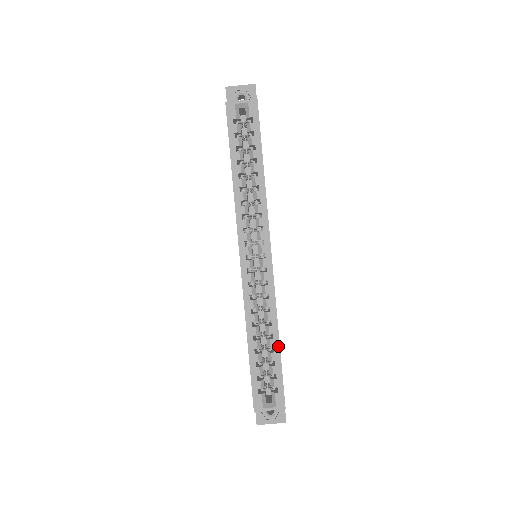
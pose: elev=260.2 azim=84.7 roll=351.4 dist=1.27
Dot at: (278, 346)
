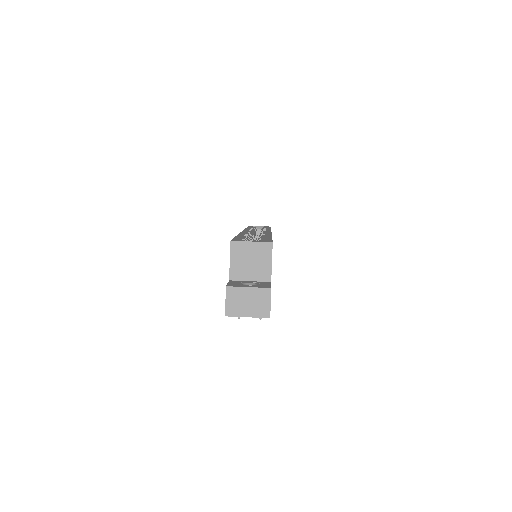
Dot at: occluded
